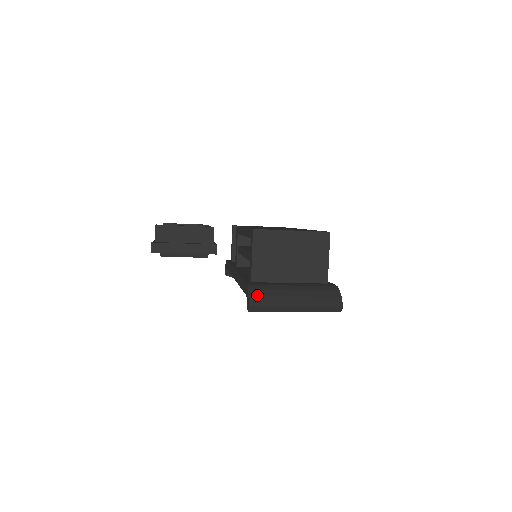
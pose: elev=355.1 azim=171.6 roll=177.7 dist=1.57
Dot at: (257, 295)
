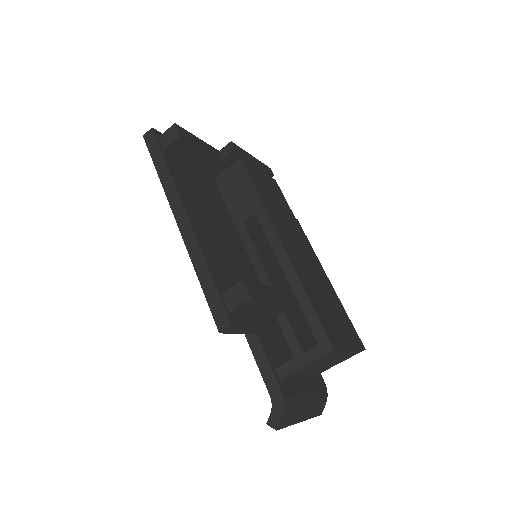
Dot at: (287, 416)
